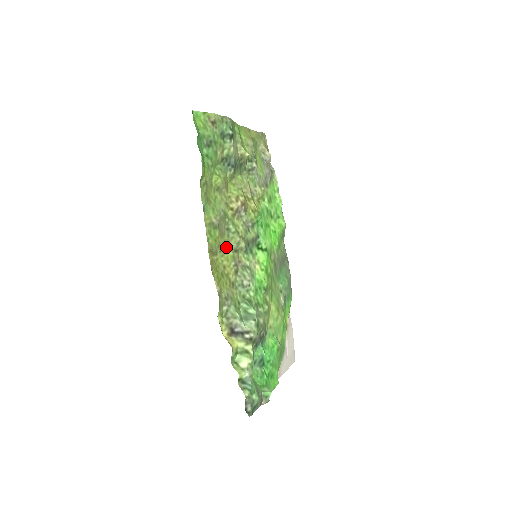
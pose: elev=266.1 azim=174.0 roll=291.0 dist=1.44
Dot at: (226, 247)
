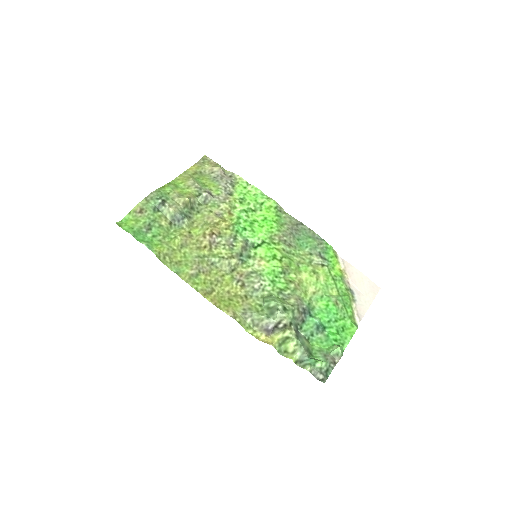
Dot at: (220, 277)
